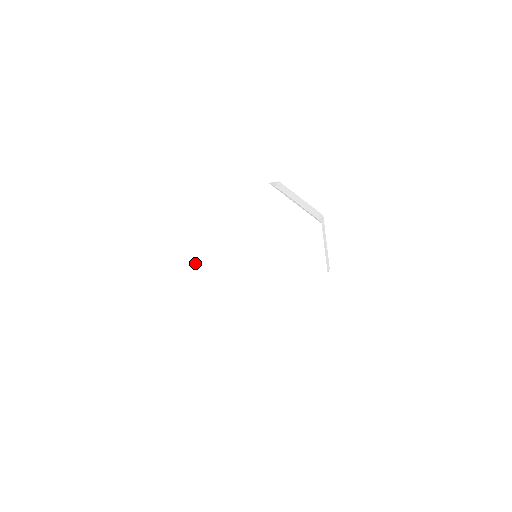
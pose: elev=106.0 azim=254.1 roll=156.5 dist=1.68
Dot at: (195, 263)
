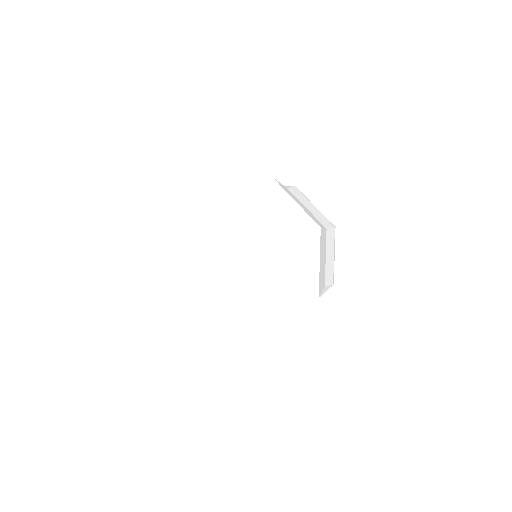
Dot at: (208, 215)
